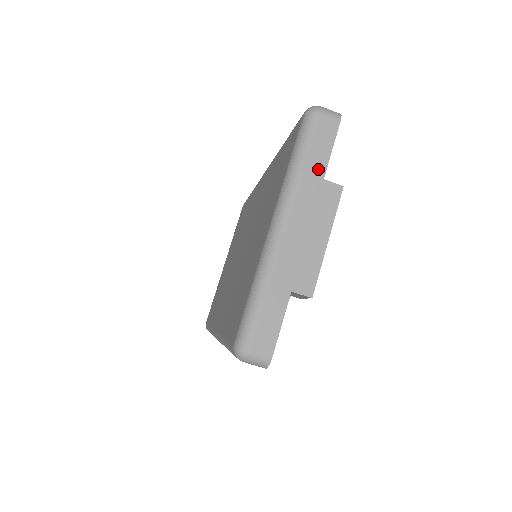
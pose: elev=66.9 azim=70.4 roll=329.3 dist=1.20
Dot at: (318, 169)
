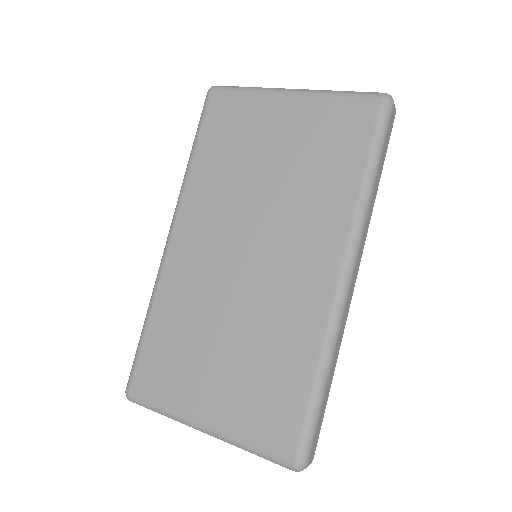
Dot at: occluded
